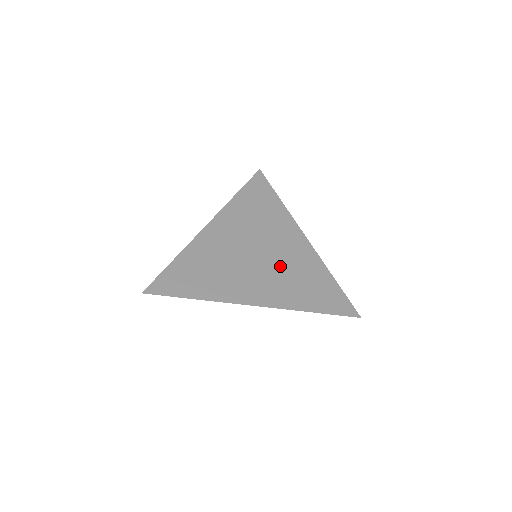
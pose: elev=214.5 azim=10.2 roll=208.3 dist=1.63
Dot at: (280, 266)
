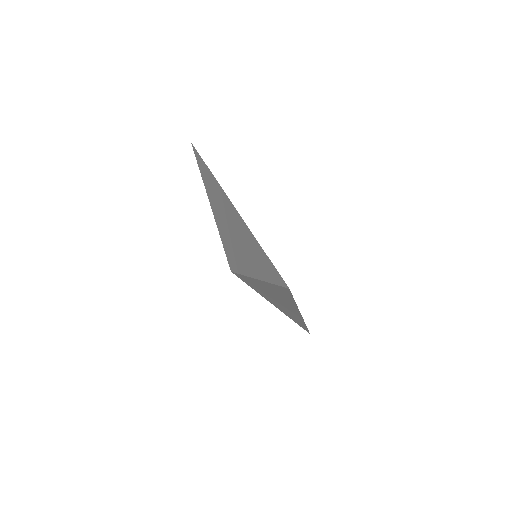
Dot at: occluded
